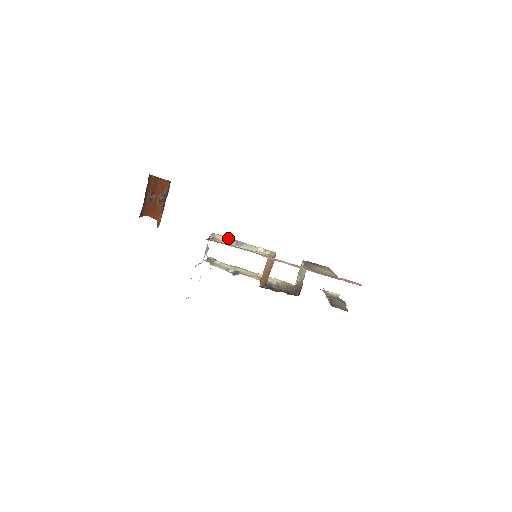
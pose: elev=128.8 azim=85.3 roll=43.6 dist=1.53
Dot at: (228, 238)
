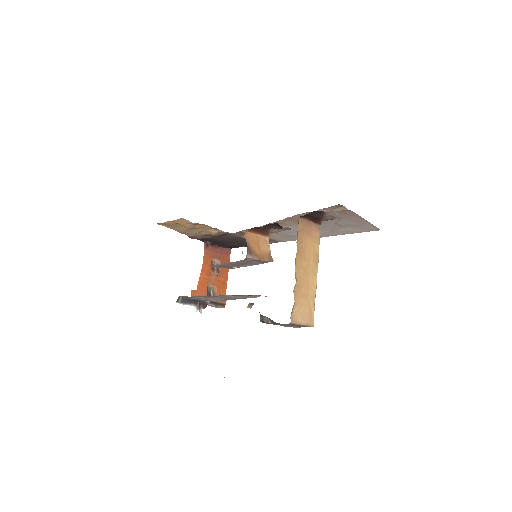
Dot at: occluded
